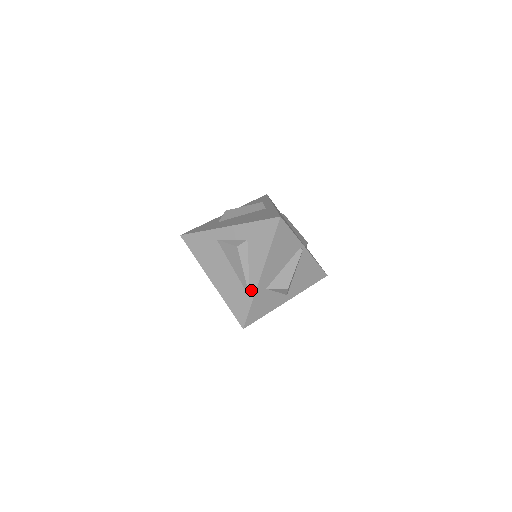
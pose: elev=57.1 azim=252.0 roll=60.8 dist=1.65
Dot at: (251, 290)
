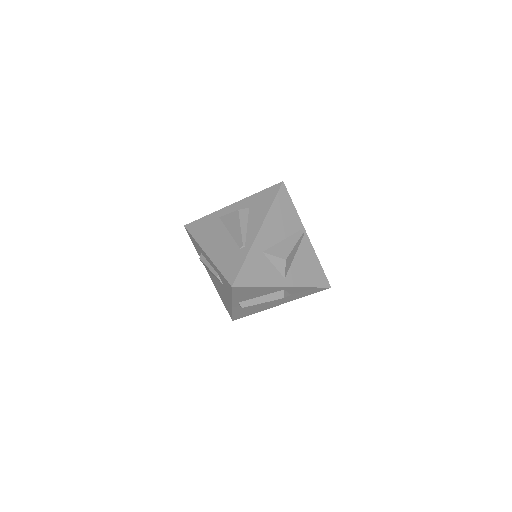
Dot at: (246, 247)
